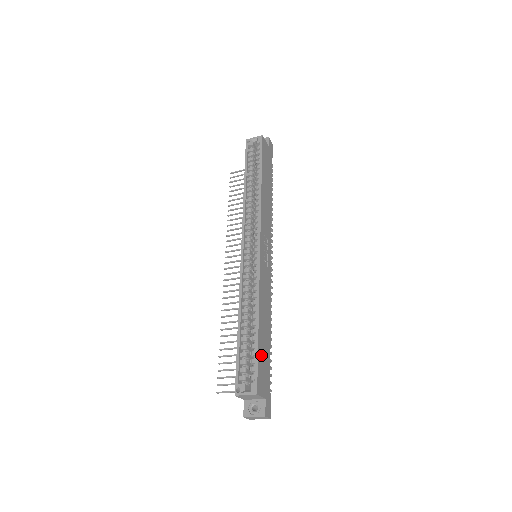
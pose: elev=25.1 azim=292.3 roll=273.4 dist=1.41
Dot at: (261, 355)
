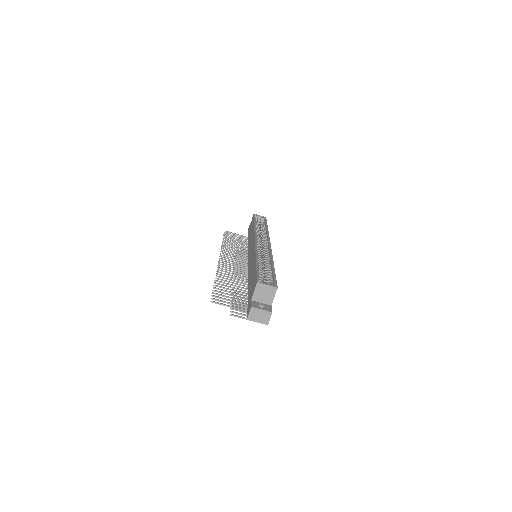
Dot at: occluded
